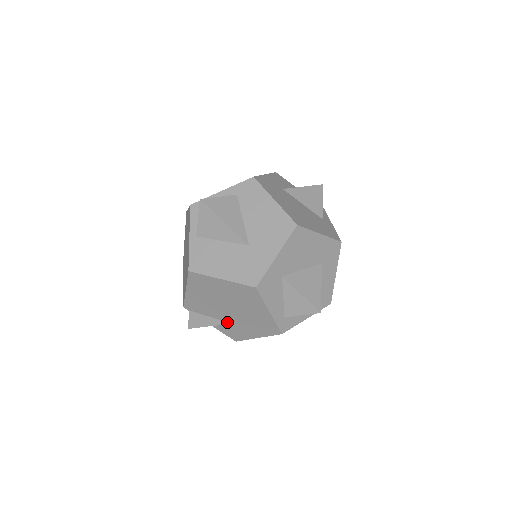
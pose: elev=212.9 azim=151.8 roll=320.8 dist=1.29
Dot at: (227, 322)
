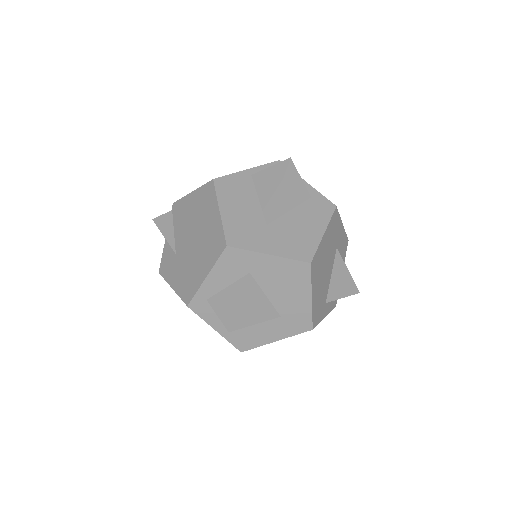
Dot at: (176, 250)
